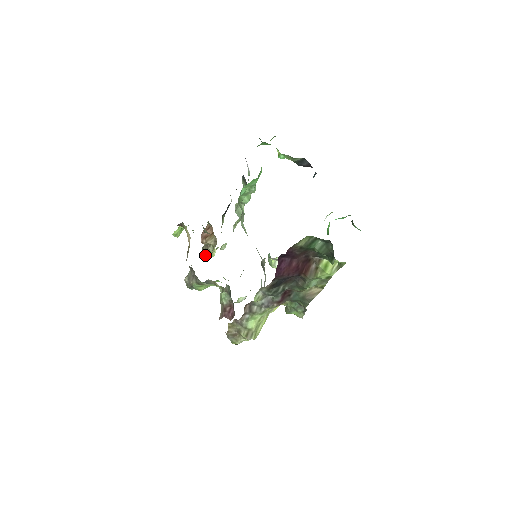
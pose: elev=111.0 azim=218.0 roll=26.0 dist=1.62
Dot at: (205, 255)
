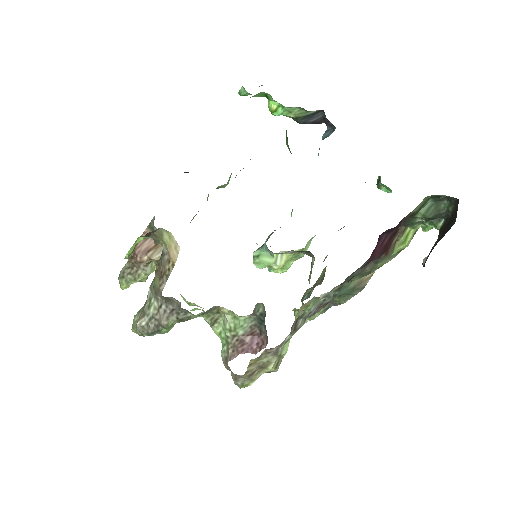
Dot at: (127, 283)
